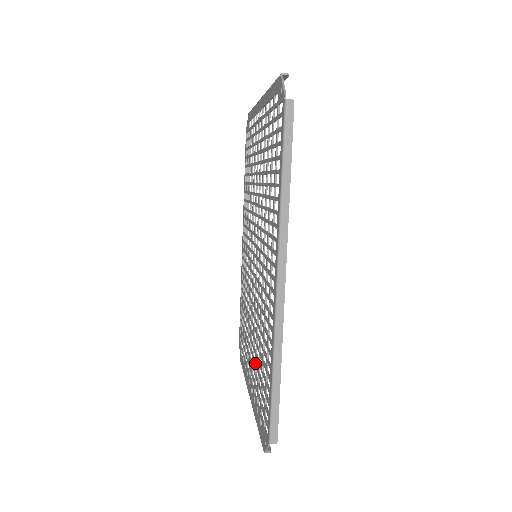
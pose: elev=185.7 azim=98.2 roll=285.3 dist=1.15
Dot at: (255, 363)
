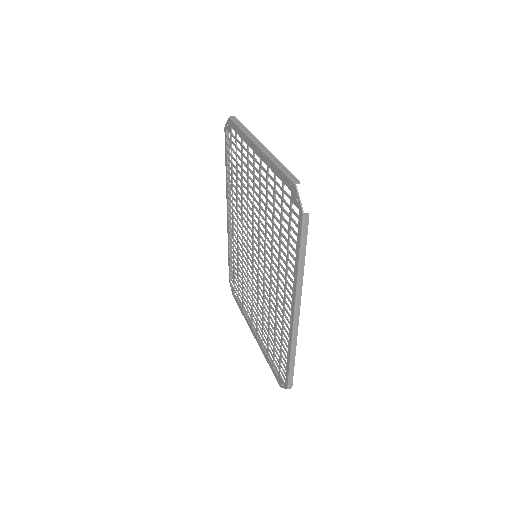
Dot at: (262, 327)
